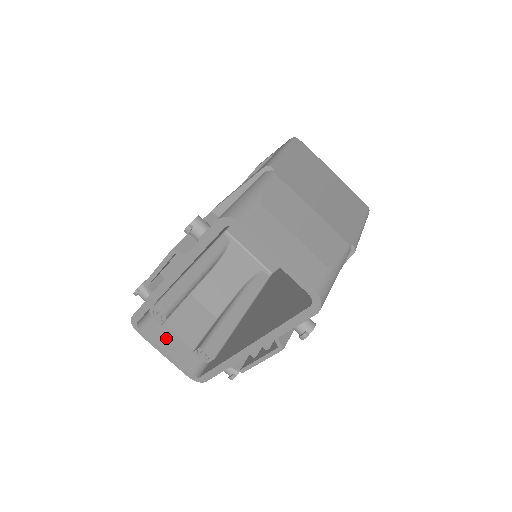
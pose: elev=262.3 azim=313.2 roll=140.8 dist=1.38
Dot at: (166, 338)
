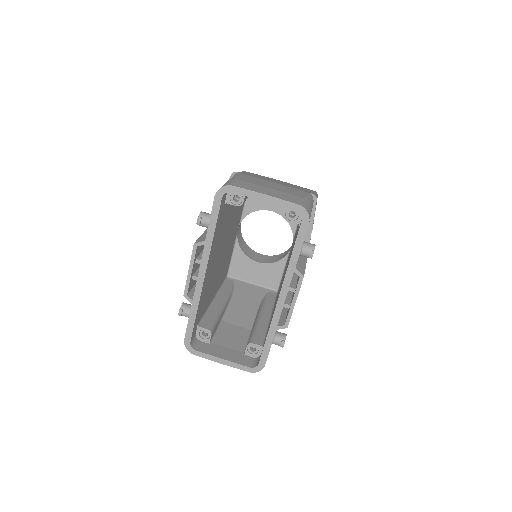
Dot at: (218, 351)
